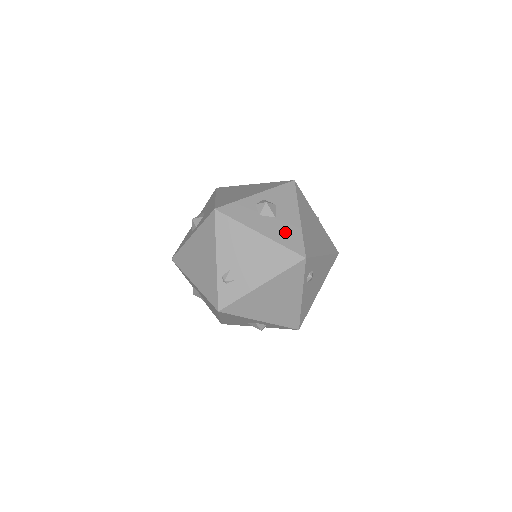
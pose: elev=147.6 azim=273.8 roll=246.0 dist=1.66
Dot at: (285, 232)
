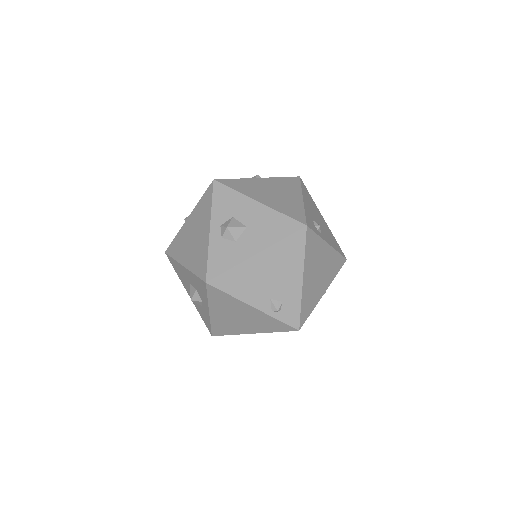
Dot at: (268, 228)
